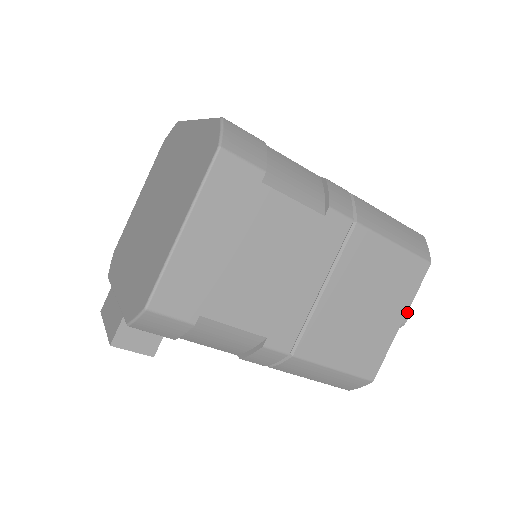
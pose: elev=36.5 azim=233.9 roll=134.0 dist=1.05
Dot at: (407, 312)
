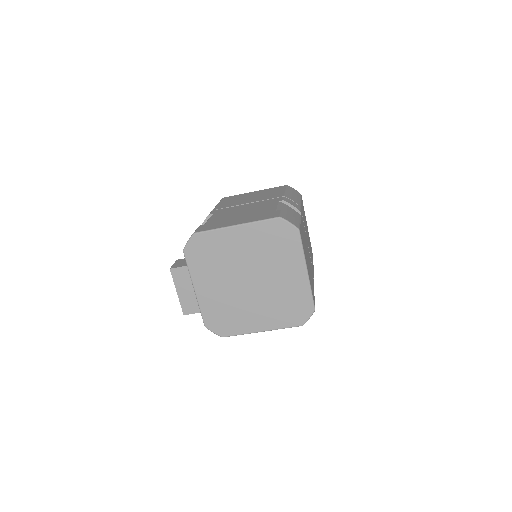
Dot at: occluded
